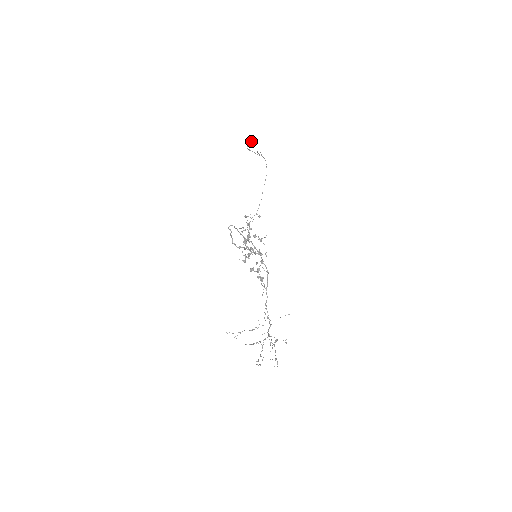
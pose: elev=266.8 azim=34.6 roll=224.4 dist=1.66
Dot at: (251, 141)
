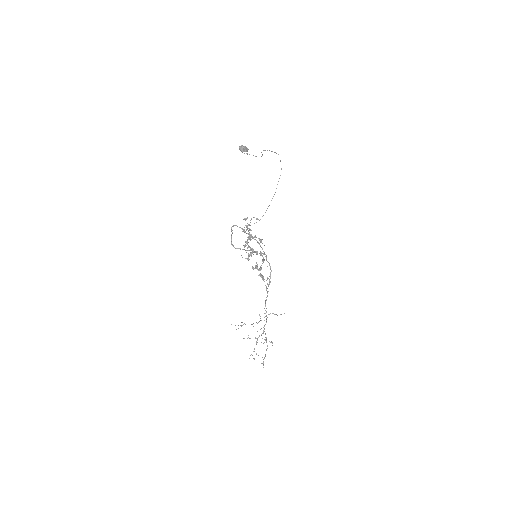
Dot at: (242, 149)
